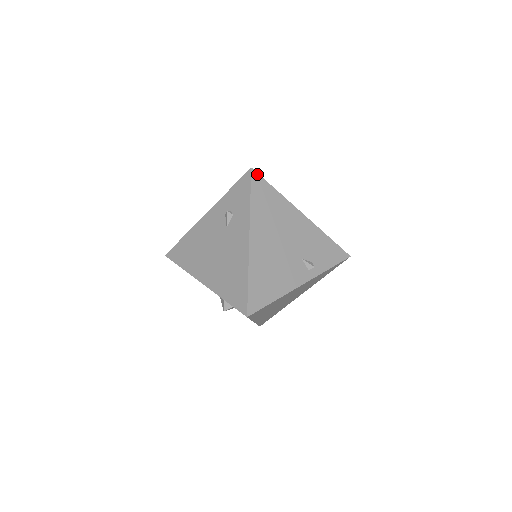
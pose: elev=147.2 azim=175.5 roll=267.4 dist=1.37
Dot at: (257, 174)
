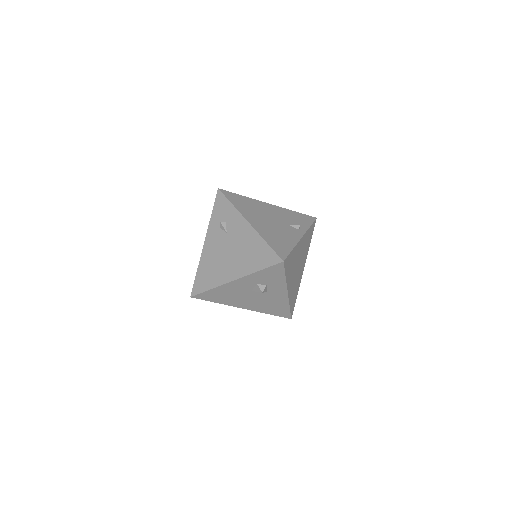
Dot at: (224, 191)
